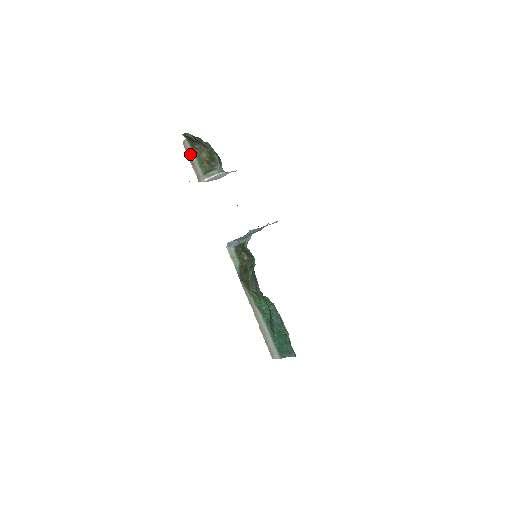
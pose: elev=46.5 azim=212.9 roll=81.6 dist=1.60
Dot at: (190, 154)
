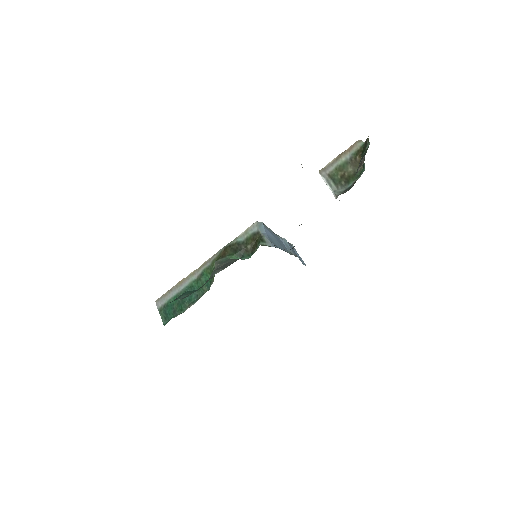
Dot at: (348, 152)
